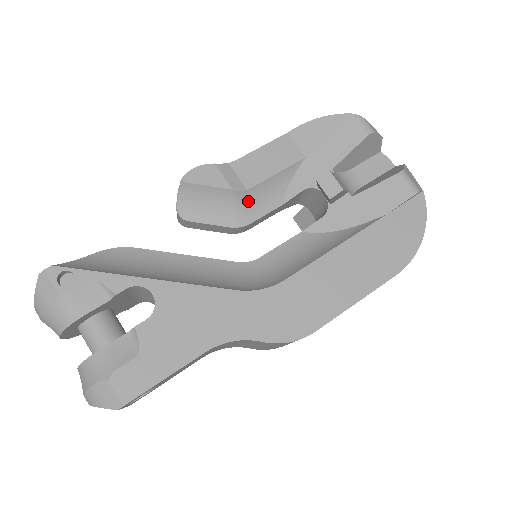
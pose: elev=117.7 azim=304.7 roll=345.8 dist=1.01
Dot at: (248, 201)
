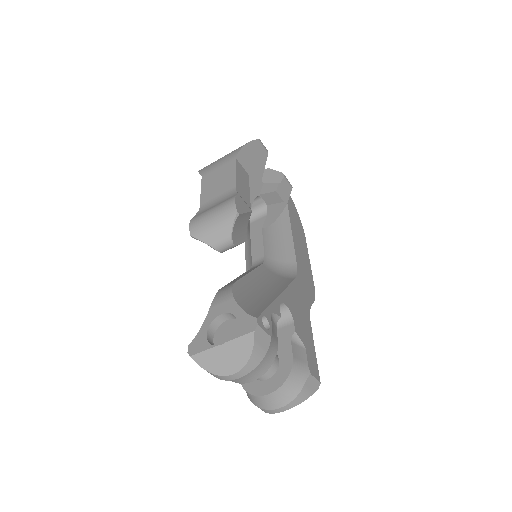
Dot at: occluded
